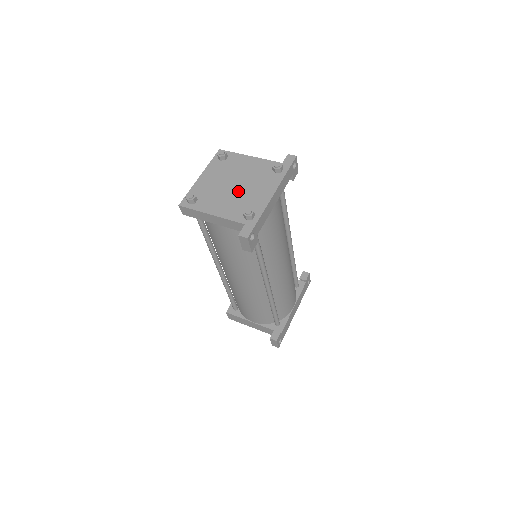
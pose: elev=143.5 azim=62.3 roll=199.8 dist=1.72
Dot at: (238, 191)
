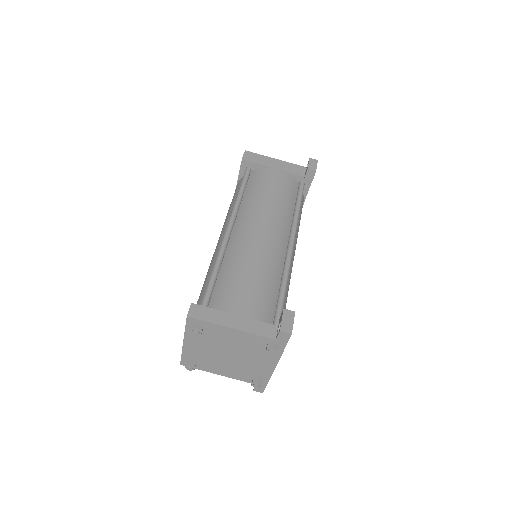
Dot at: (236, 361)
